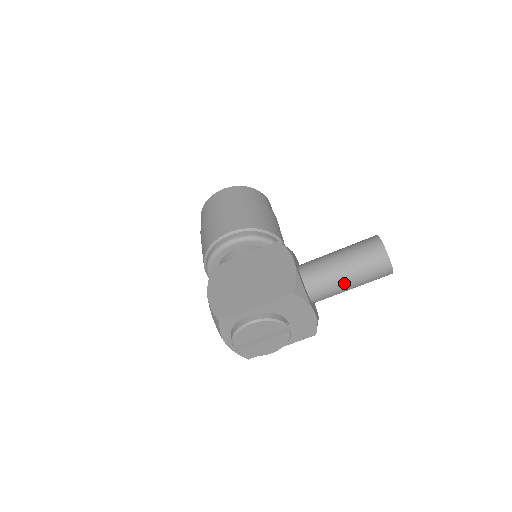
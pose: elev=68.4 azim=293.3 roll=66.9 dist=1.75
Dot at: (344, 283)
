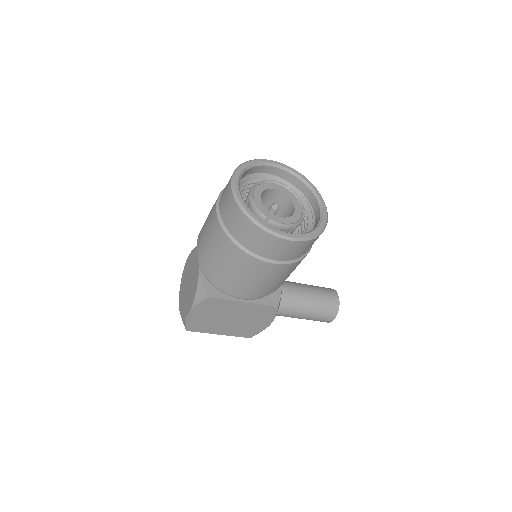
Dot at: occluded
